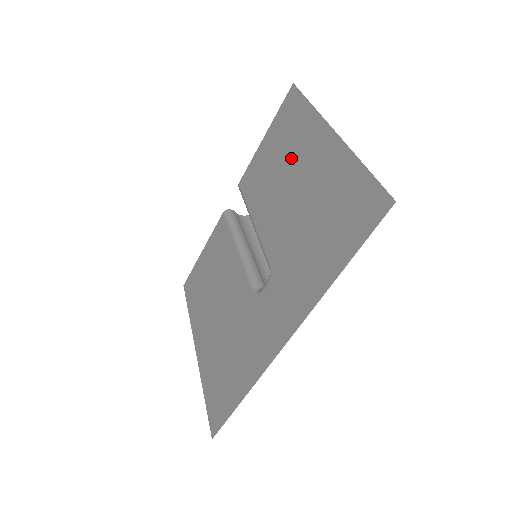
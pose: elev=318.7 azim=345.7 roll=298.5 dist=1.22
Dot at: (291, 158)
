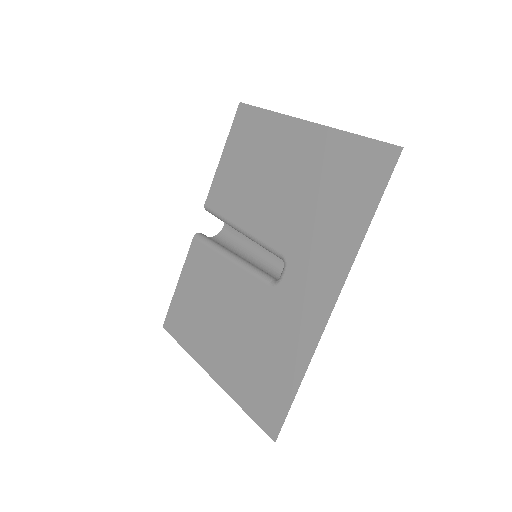
Dot at: (266, 159)
